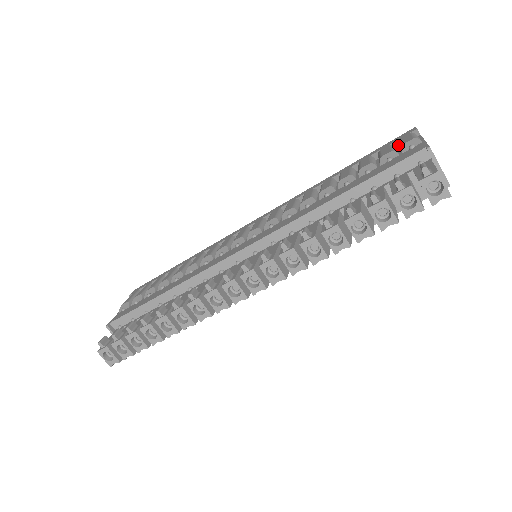
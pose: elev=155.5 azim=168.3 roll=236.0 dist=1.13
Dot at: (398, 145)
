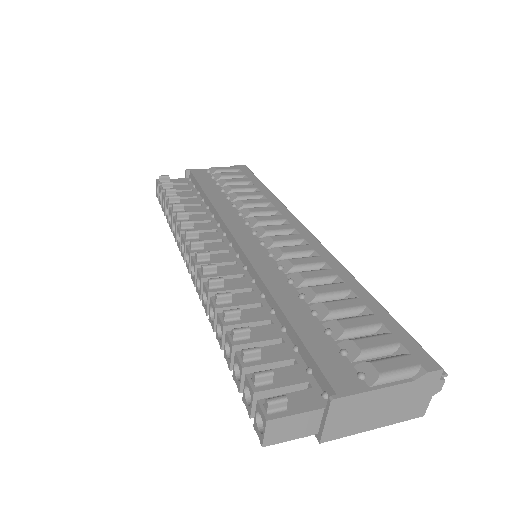
Dot at: (397, 355)
